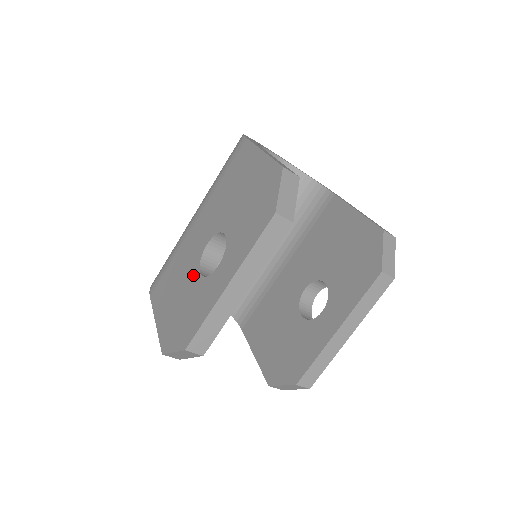
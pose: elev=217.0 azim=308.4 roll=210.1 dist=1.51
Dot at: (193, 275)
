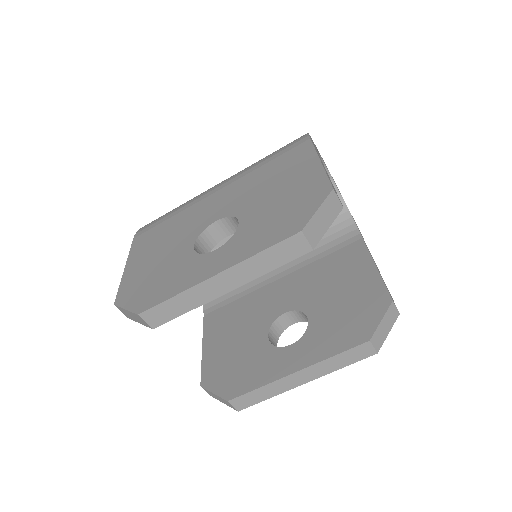
Dot at: (186, 244)
